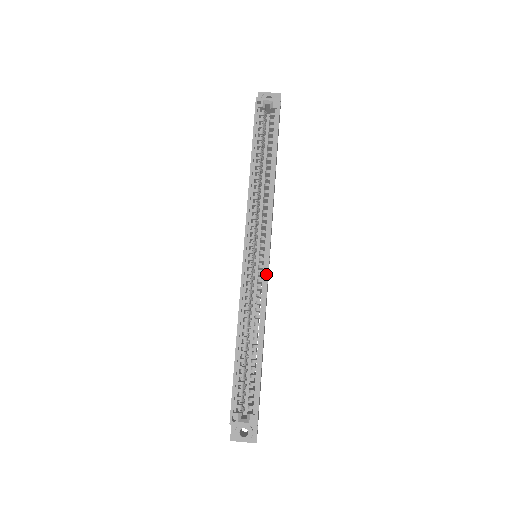
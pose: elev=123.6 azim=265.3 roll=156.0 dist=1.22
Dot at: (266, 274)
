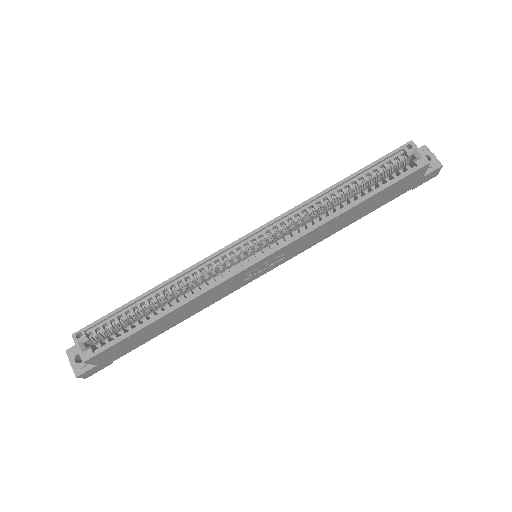
Dot at: (237, 271)
